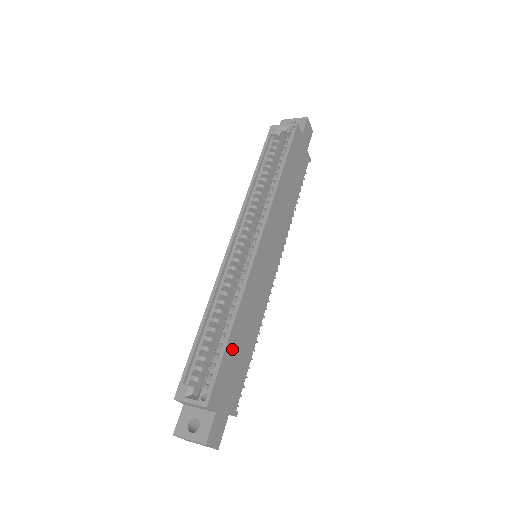
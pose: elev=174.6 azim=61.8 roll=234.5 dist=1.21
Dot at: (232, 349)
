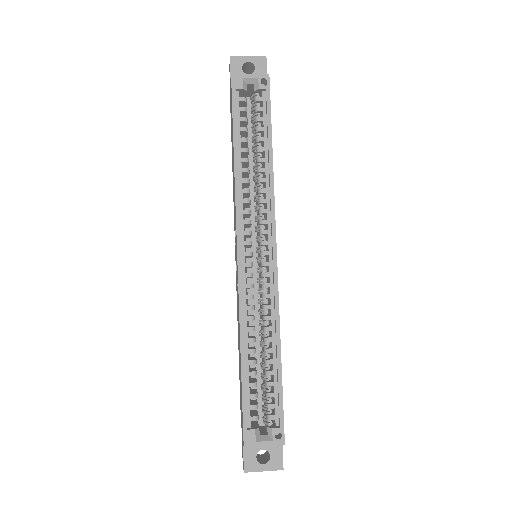
Dot at: occluded
